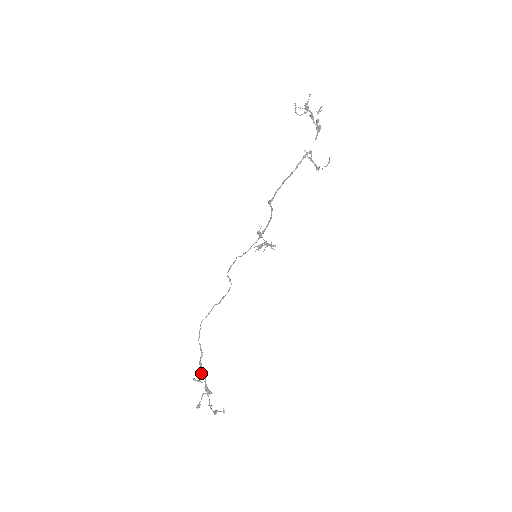
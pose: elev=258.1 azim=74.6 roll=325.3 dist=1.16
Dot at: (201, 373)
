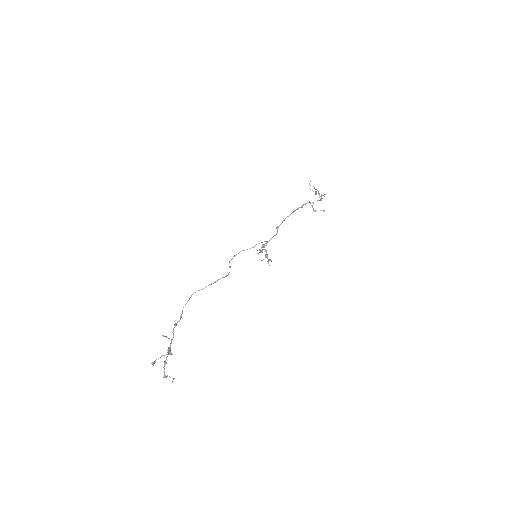
Dot at: occluded
